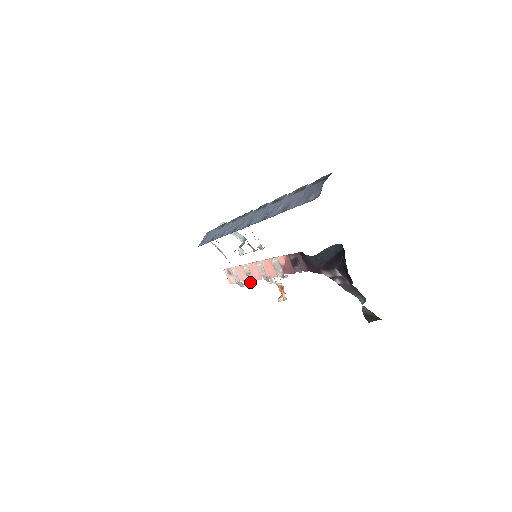
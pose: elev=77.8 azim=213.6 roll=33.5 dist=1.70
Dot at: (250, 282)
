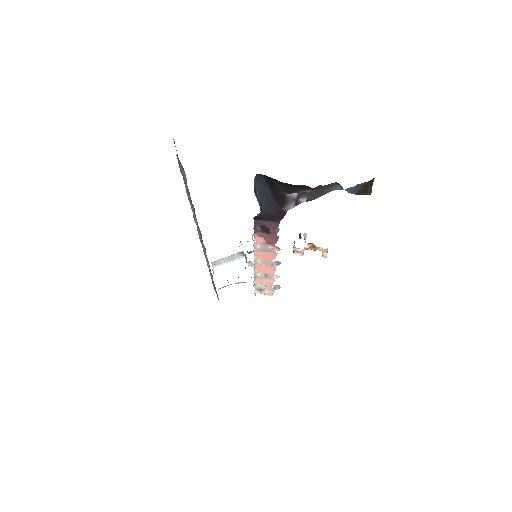
Dot at: occluded
